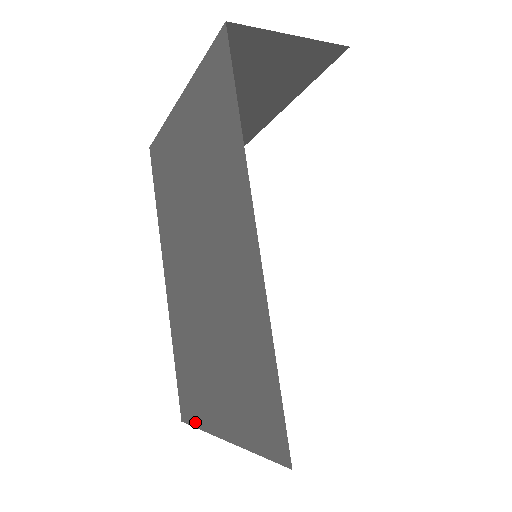
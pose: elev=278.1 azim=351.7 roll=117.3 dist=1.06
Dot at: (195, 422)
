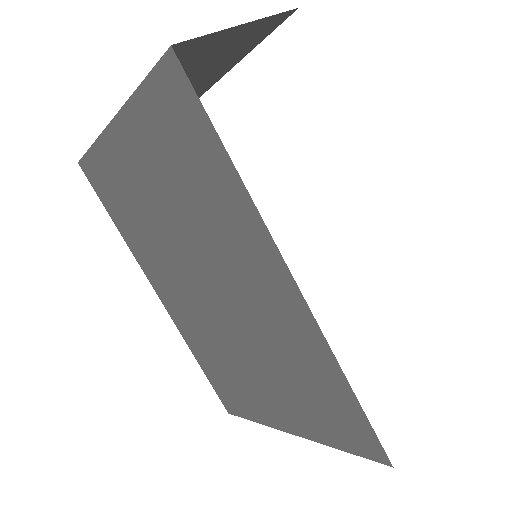
Dot at: (249, 417)
